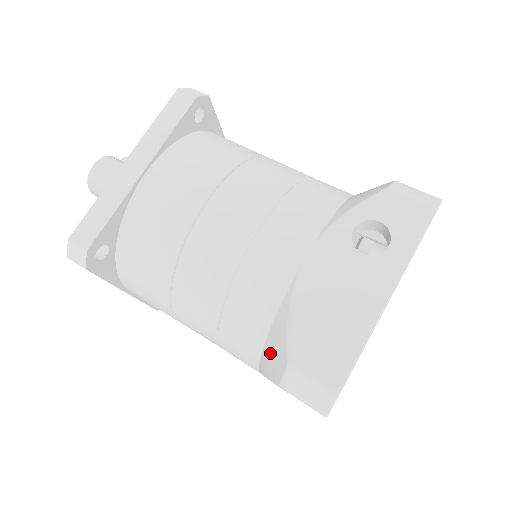
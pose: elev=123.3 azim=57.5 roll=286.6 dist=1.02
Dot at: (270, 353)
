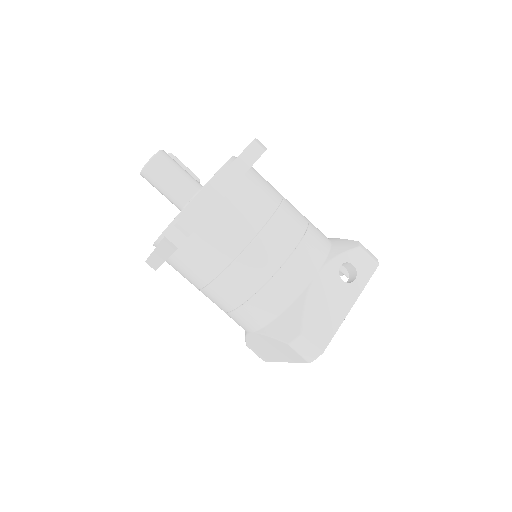
Dot at: (282, 324)
